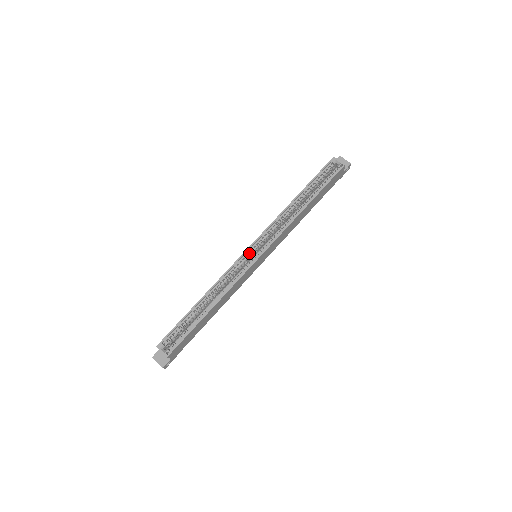
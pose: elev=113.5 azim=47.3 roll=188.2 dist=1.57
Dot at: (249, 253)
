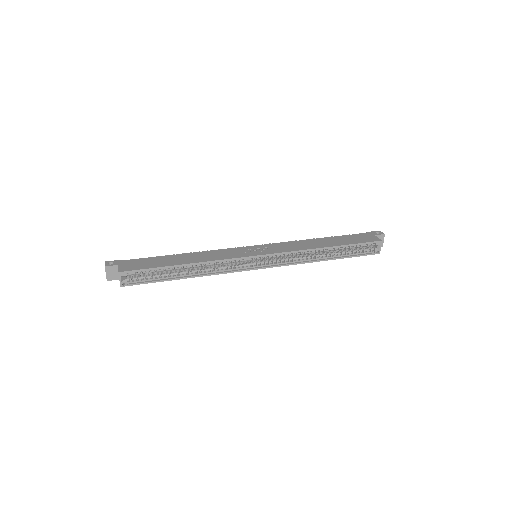
Dot at: (255, 258)
